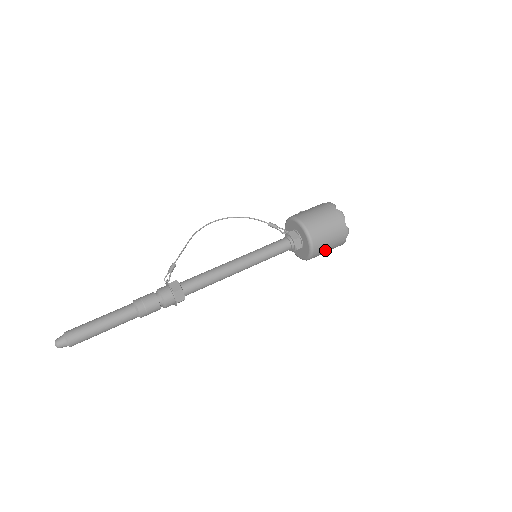
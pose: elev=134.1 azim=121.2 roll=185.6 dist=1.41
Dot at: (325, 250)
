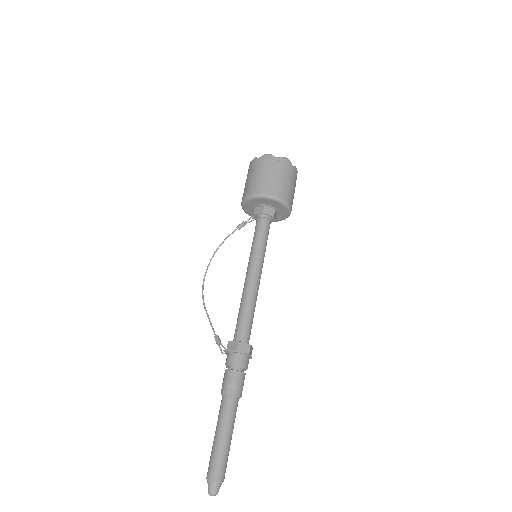
Dot at: (291, 190)
